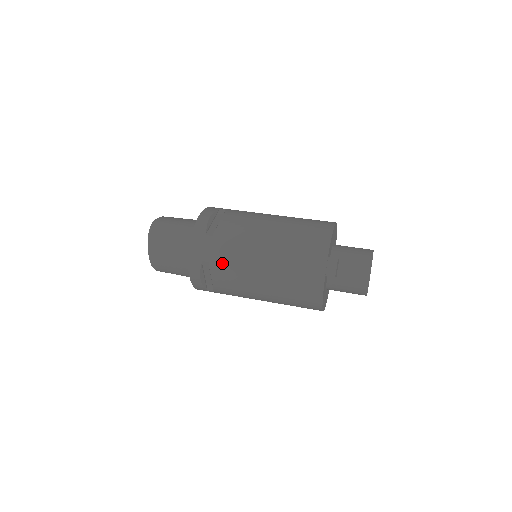
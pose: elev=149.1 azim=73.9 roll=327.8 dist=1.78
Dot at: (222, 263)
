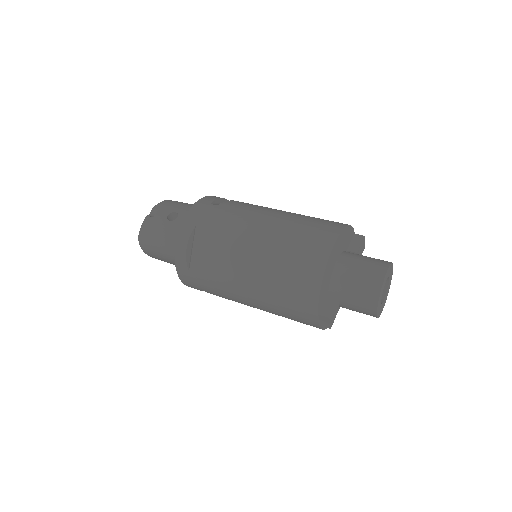
Dot at: occluded
